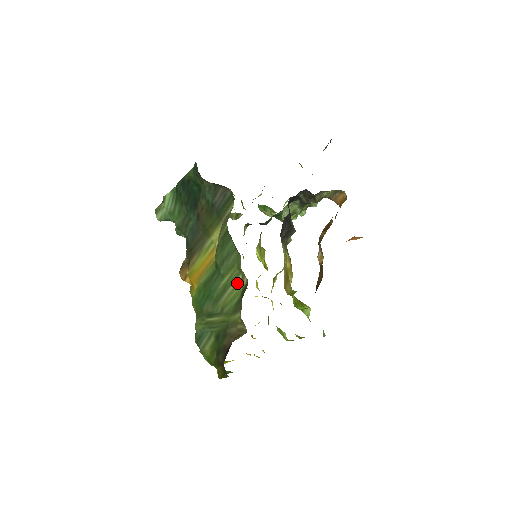
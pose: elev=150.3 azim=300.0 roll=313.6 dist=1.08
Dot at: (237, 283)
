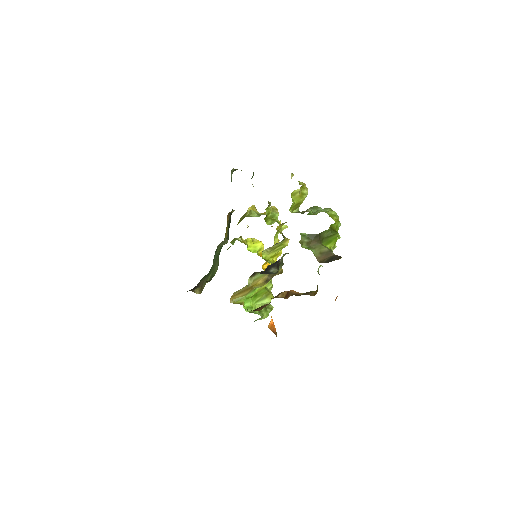
Dot at: (216, 269)
